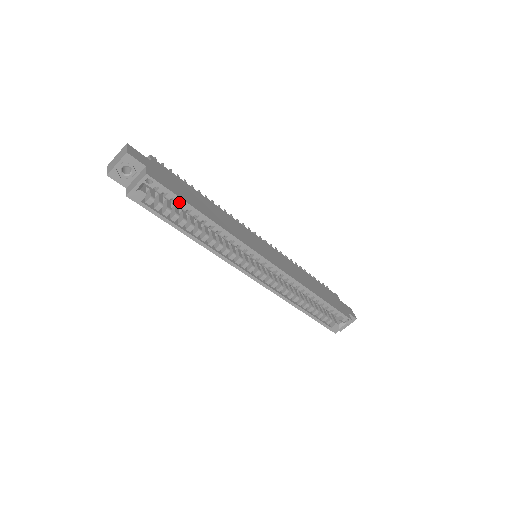
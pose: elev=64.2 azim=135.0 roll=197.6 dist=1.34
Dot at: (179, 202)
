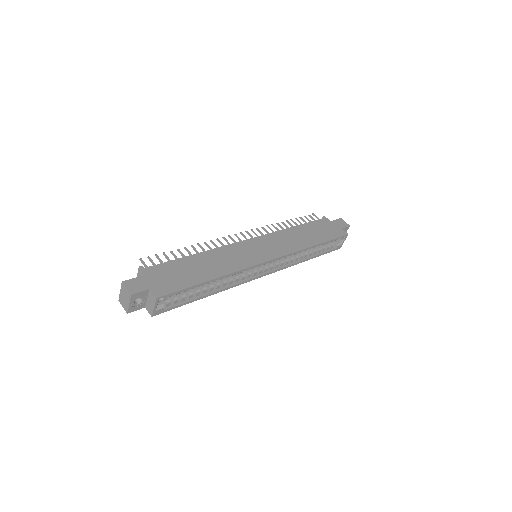
Dot at: (188, 288)
